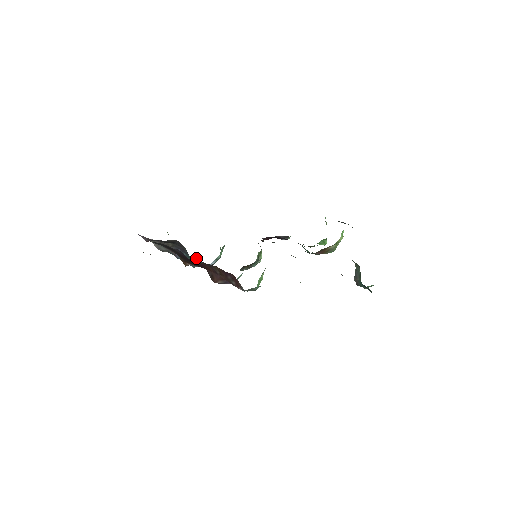
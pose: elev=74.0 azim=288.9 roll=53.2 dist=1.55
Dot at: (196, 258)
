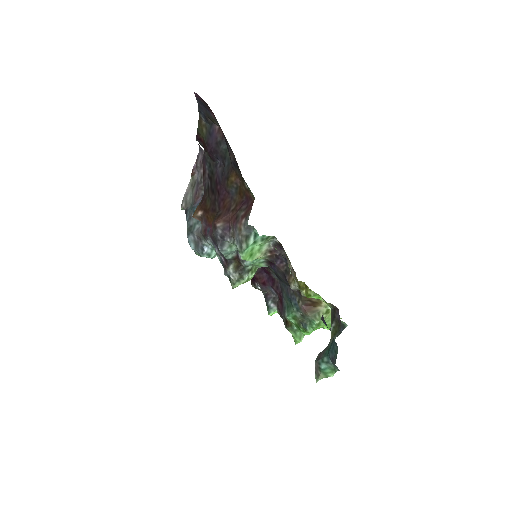
Dot at: occluded
